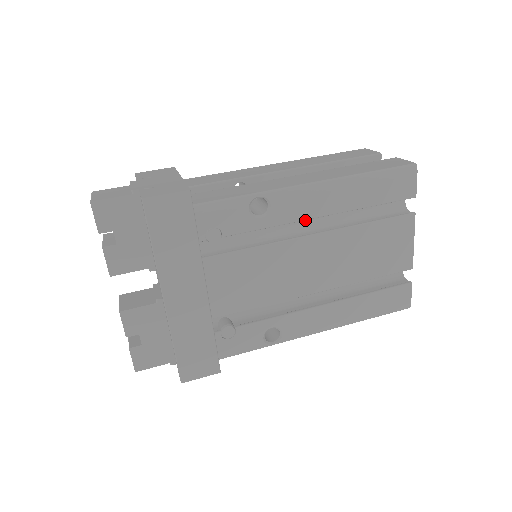
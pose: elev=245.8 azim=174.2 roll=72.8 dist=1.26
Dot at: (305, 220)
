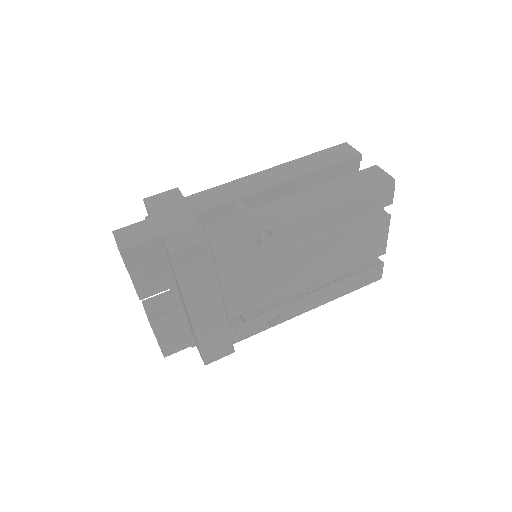
Dot at: occluded
